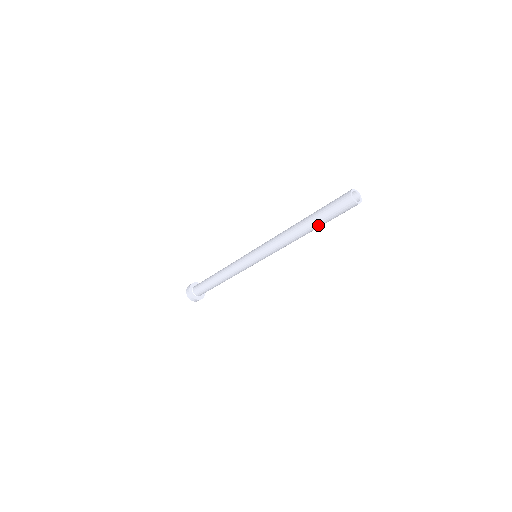
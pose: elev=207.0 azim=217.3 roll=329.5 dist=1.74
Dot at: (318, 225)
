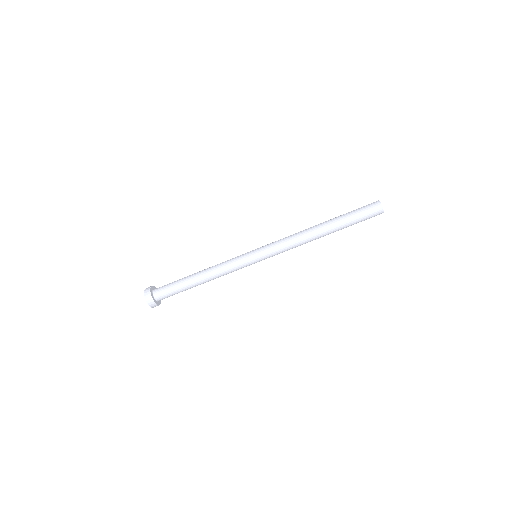
Dot at: (339, 222)
